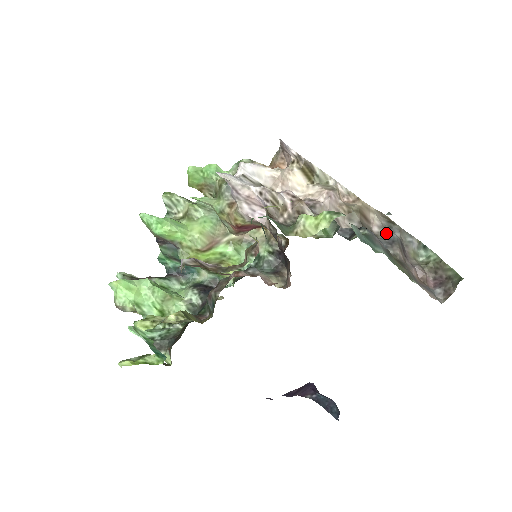
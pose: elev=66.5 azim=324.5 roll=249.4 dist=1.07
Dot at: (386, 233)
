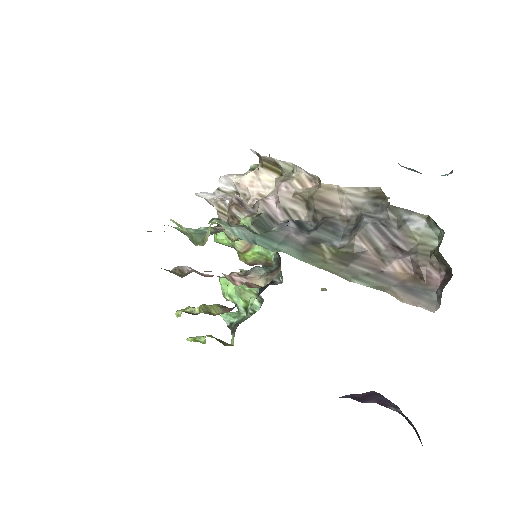
Dot at: (359, 216)
